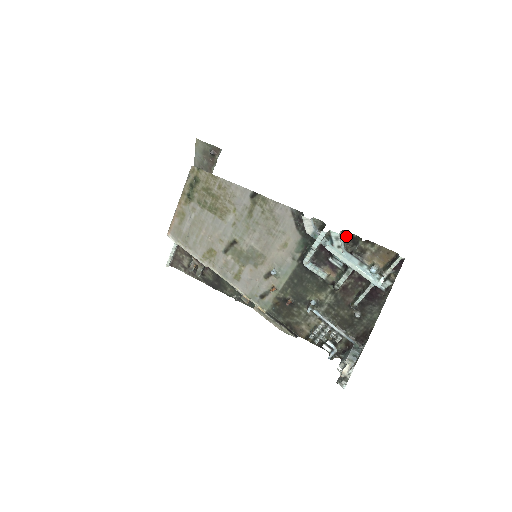
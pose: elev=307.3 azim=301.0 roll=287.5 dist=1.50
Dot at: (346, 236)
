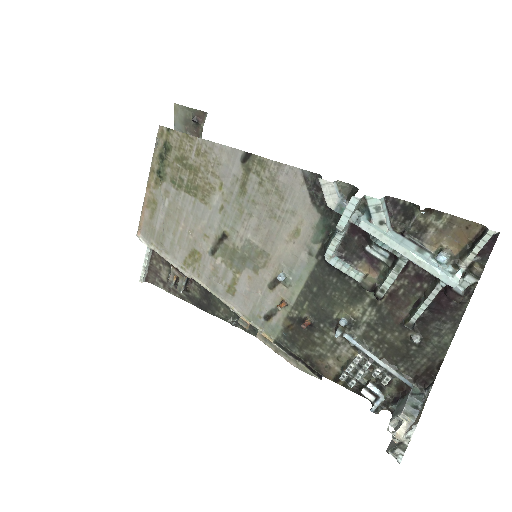
Dot at: (392, 206)
